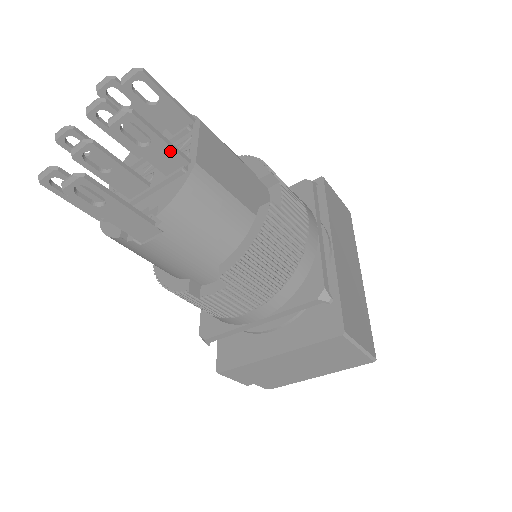
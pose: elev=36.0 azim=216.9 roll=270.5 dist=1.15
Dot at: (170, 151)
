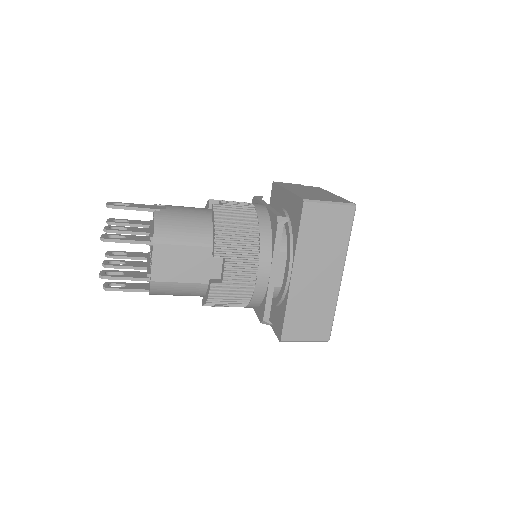
Dot at: (134, 279)
